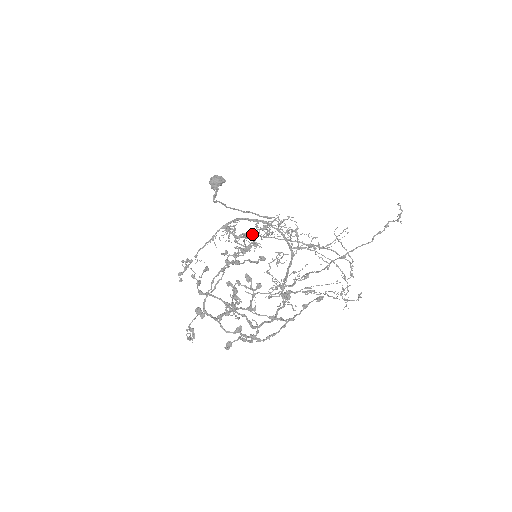
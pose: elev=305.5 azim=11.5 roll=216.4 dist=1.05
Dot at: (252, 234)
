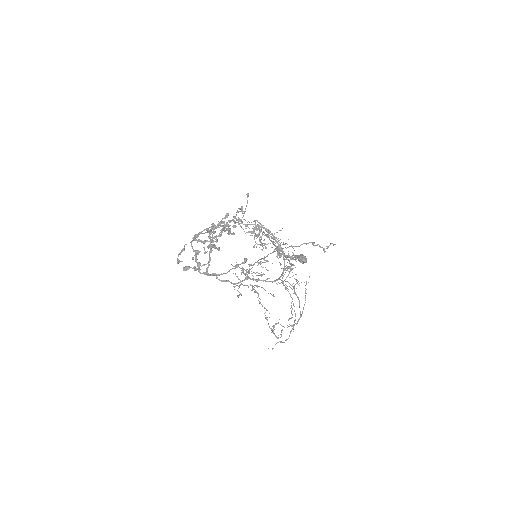
Dot at: (263, 232)
